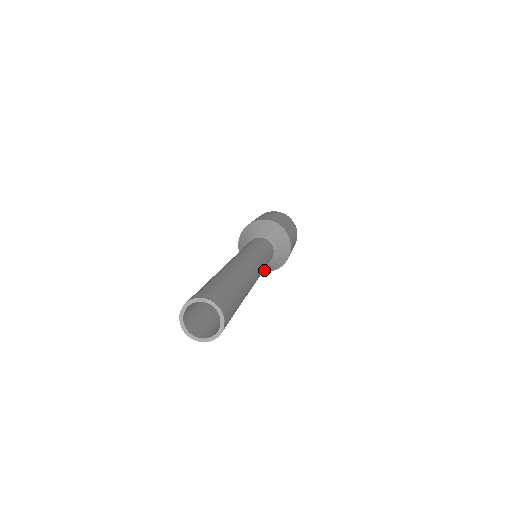
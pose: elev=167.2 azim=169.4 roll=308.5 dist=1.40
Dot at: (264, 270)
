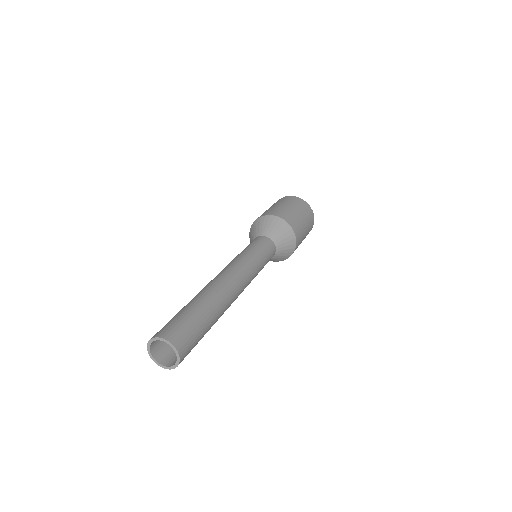
Dot at: occluded
